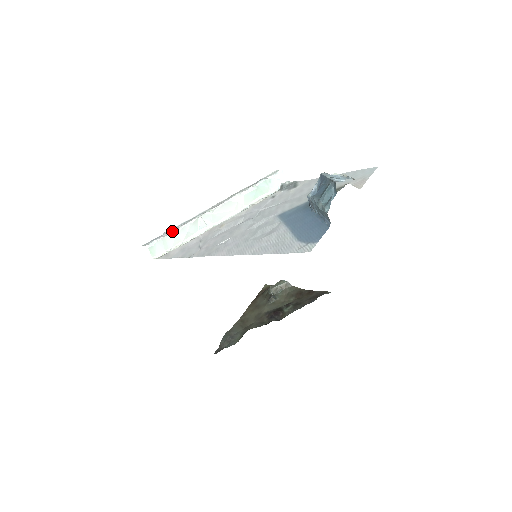
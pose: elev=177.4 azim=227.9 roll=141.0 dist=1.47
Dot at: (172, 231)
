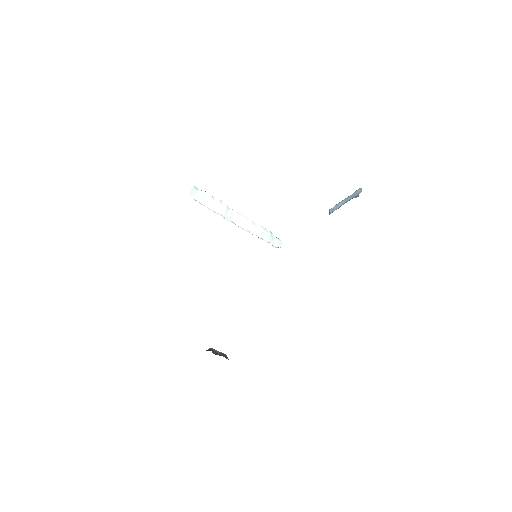
Dot at: (213, 197)
